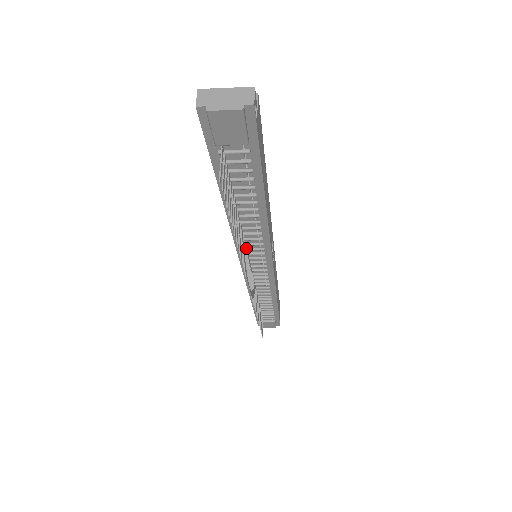
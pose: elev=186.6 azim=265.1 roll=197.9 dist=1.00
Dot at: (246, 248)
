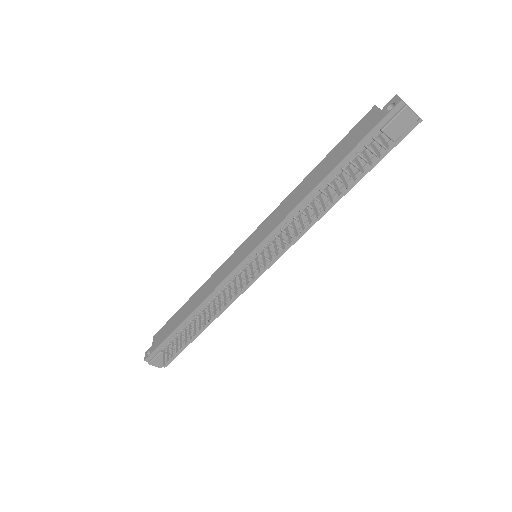
Dot at: (279, 236)
